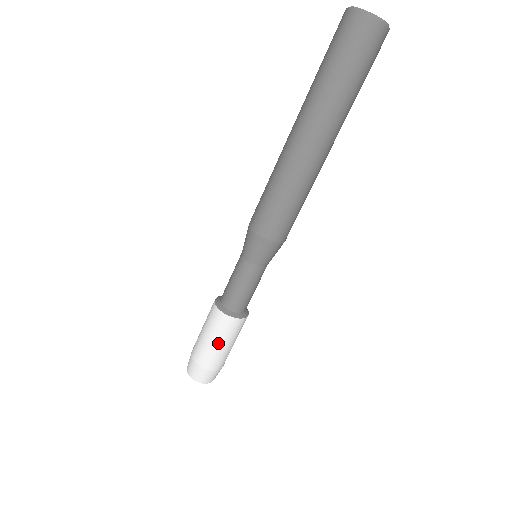
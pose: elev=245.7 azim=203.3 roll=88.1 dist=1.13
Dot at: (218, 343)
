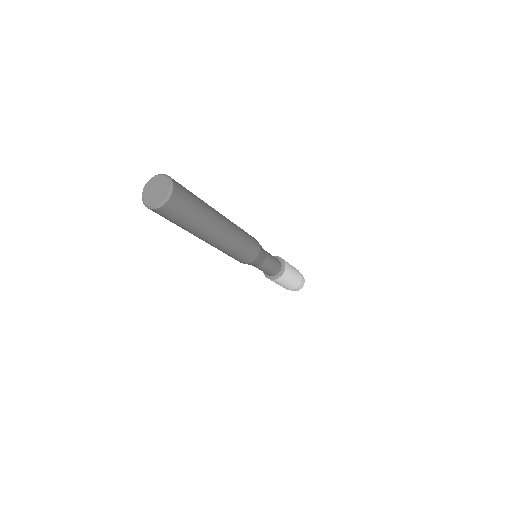
Dot at: (279, 284)
